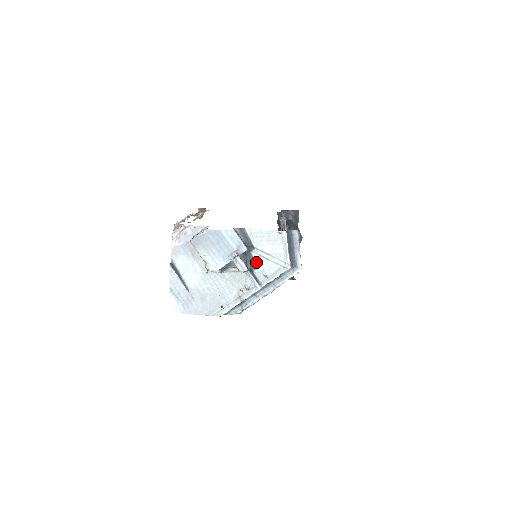
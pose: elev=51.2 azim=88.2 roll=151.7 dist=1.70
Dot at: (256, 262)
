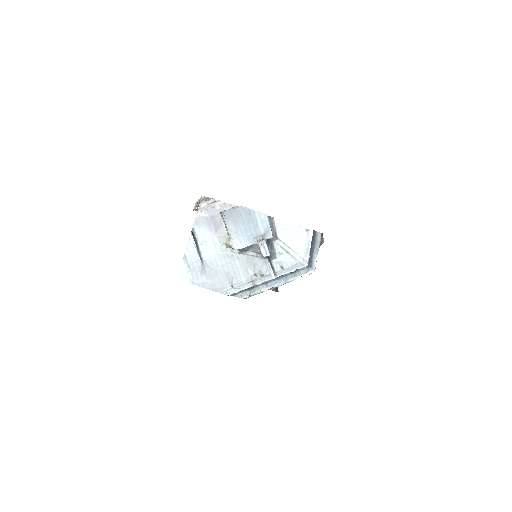
Dot at: (276, 252)
